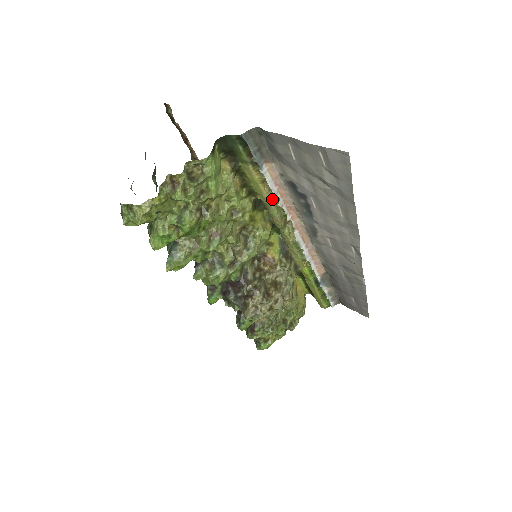
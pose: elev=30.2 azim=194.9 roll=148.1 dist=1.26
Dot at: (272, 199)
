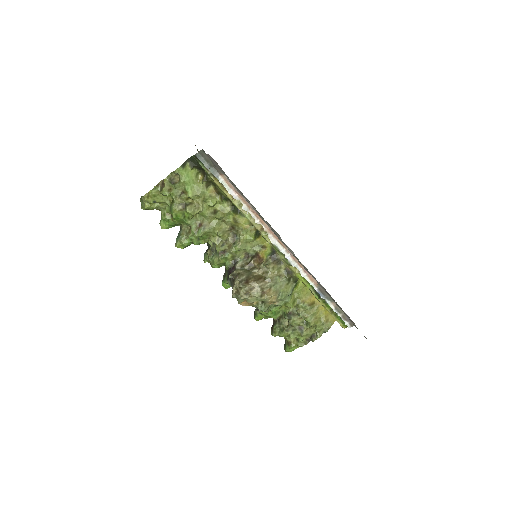
Dot at: occluded
